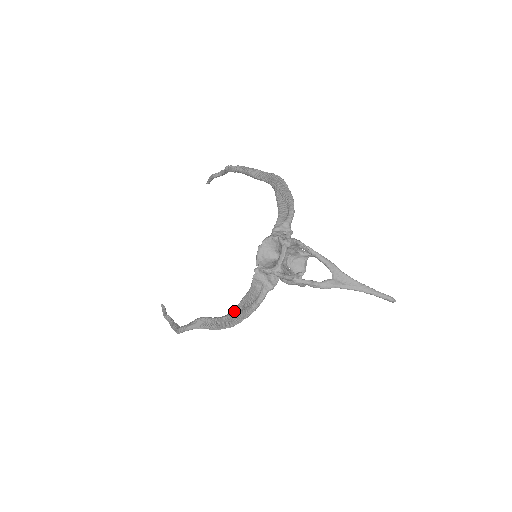
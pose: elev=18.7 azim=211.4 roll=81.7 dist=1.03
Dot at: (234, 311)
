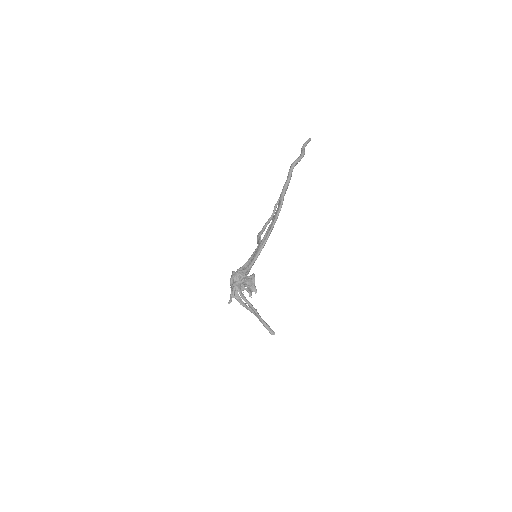
Dot at: occluded
